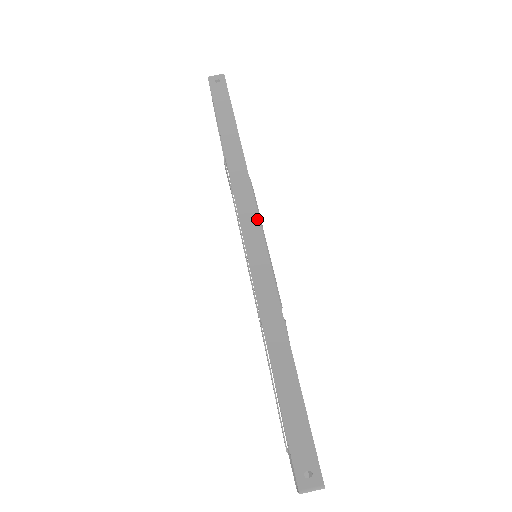
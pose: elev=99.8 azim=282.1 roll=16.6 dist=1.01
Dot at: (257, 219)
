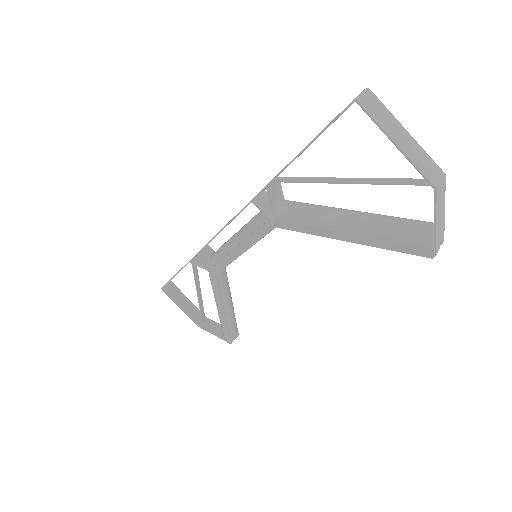
Dot at: occluded
